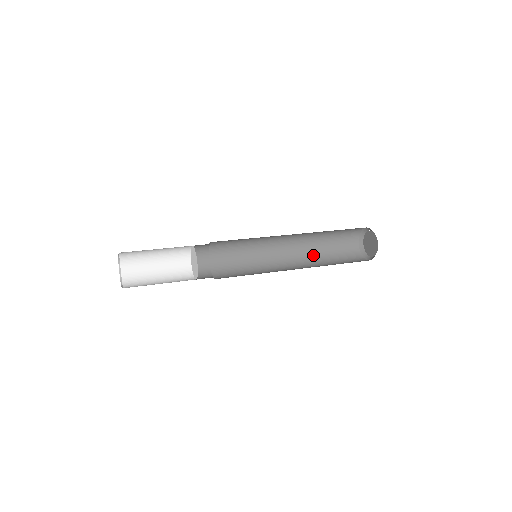
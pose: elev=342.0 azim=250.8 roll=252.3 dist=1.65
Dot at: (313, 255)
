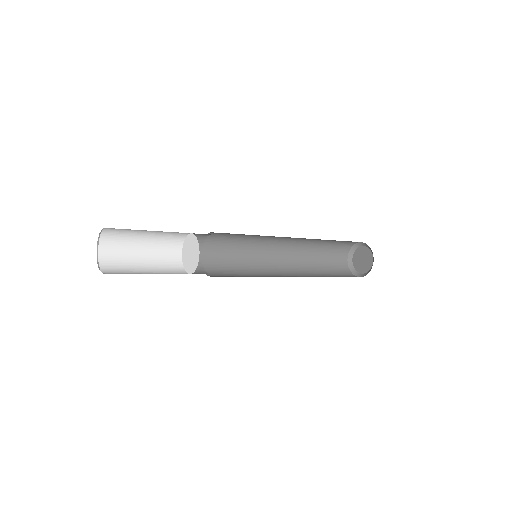
Dot at: (308, 270)
